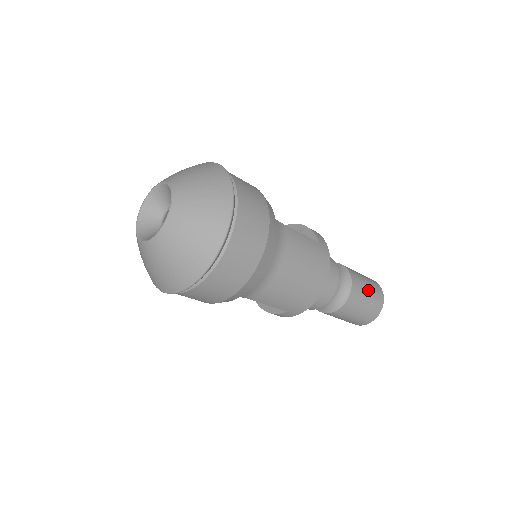
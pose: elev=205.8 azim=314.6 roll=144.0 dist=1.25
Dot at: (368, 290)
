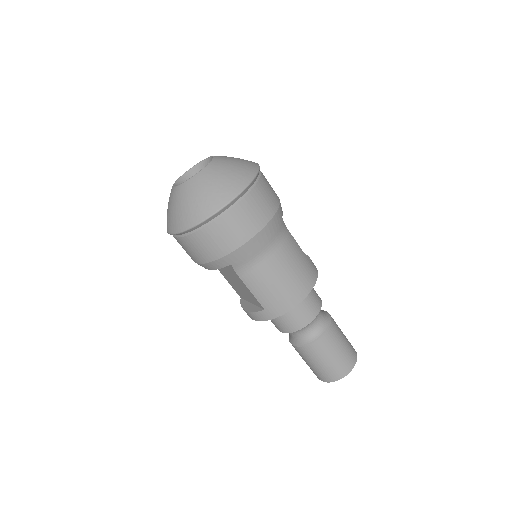
Dot at: (343, 343)
